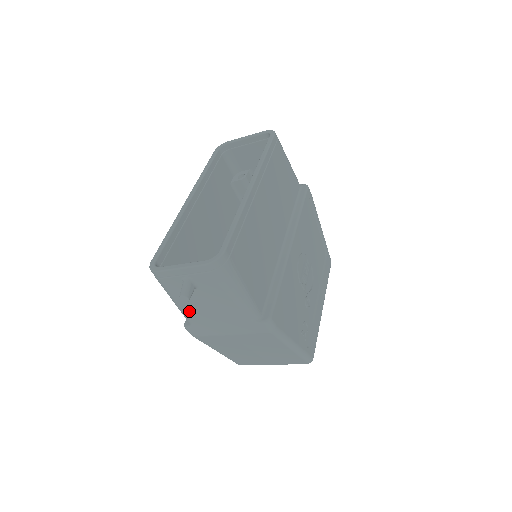
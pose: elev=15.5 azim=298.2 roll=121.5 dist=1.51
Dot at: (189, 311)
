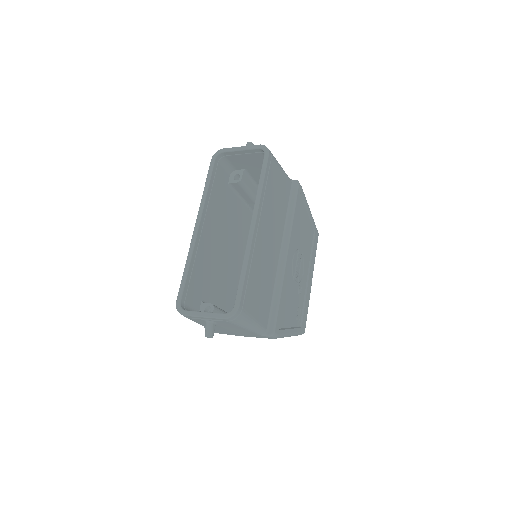
Dot at: occluded
